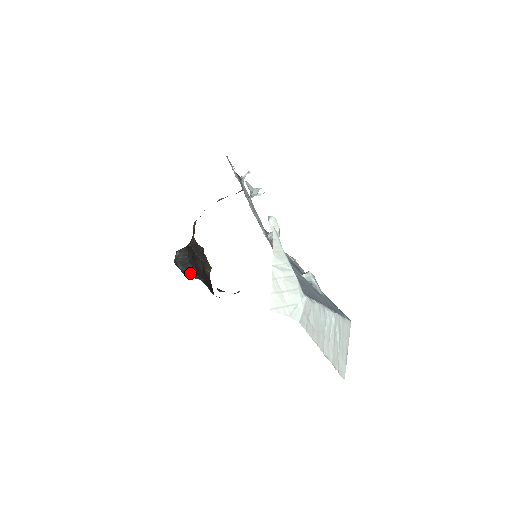
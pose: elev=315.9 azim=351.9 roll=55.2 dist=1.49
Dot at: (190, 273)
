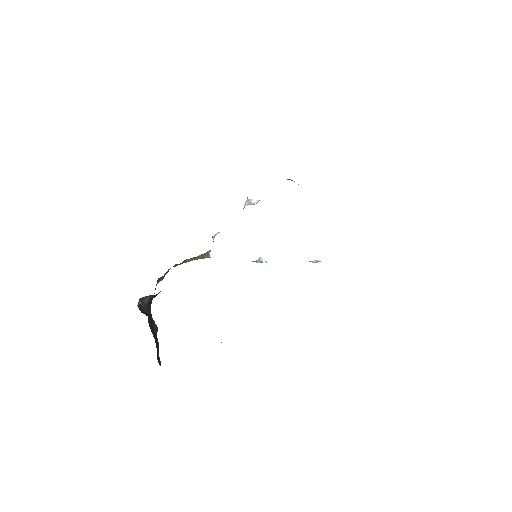
Dot at: occluded
